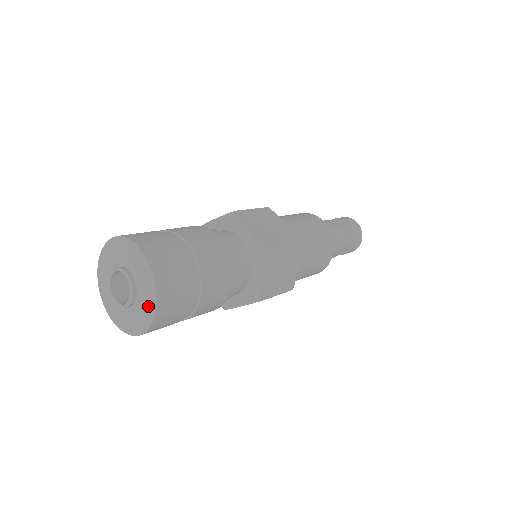
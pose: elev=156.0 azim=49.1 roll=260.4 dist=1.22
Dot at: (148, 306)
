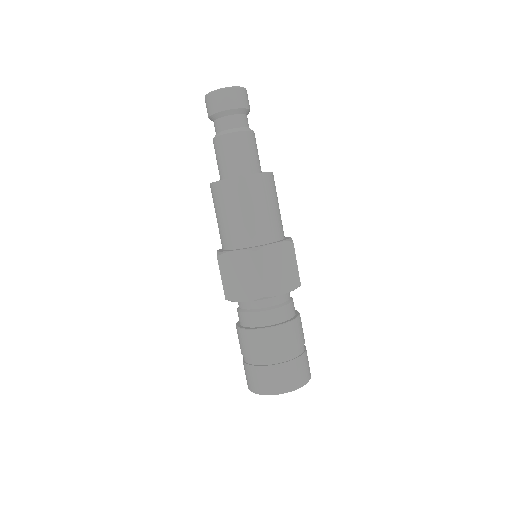
Dot at: occluded
